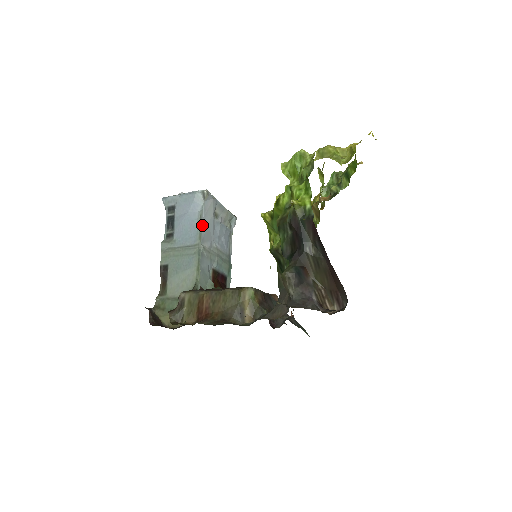
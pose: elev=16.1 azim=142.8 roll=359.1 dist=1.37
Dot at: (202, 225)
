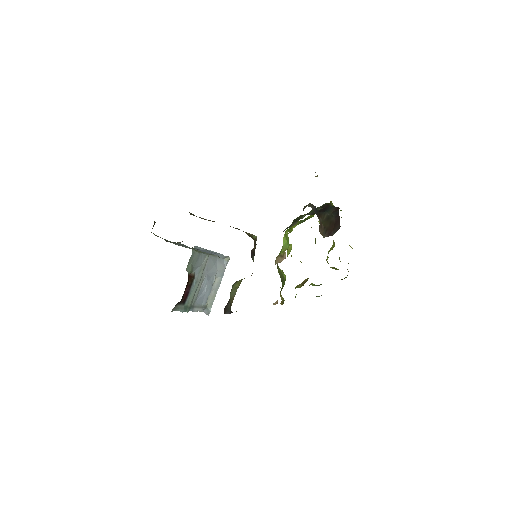
Dot at: (215, 257)
